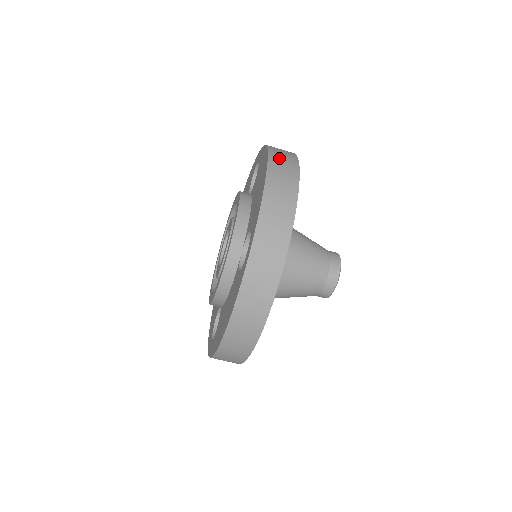
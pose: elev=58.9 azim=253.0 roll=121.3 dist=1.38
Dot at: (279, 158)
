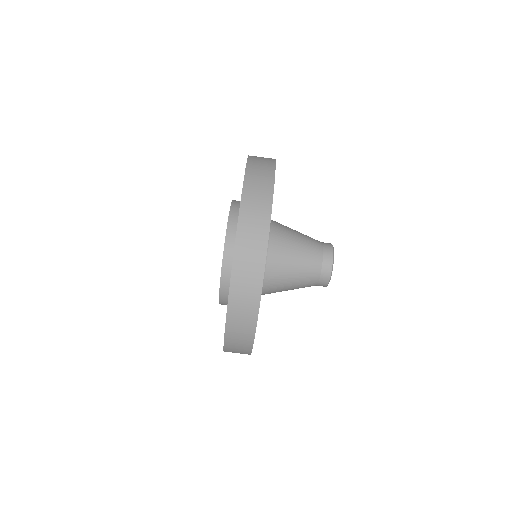
Dot at: (250, 218)
